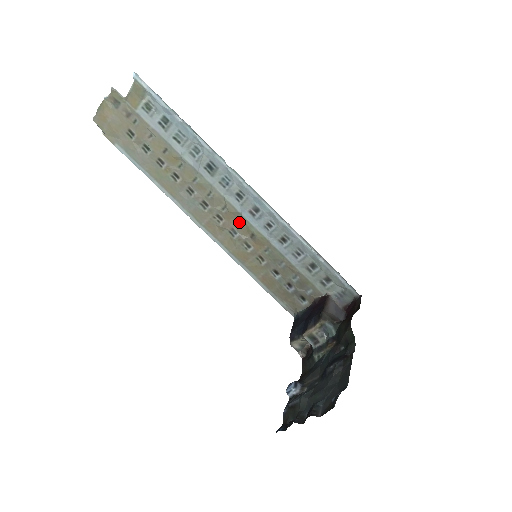
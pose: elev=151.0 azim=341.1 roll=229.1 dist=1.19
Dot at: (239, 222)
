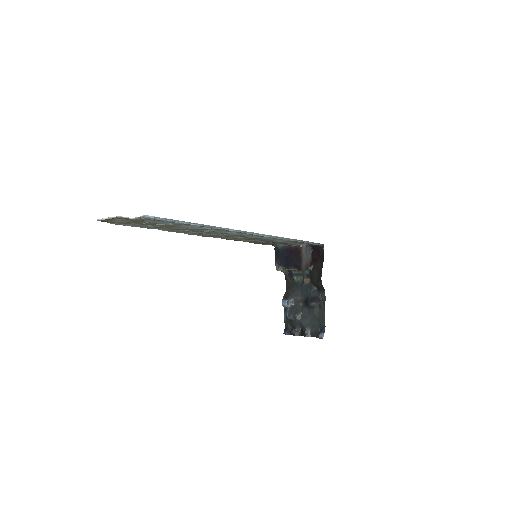
Dot at: (238, 236)
